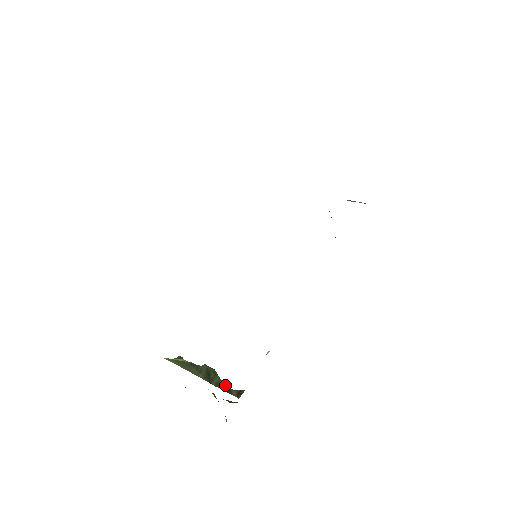
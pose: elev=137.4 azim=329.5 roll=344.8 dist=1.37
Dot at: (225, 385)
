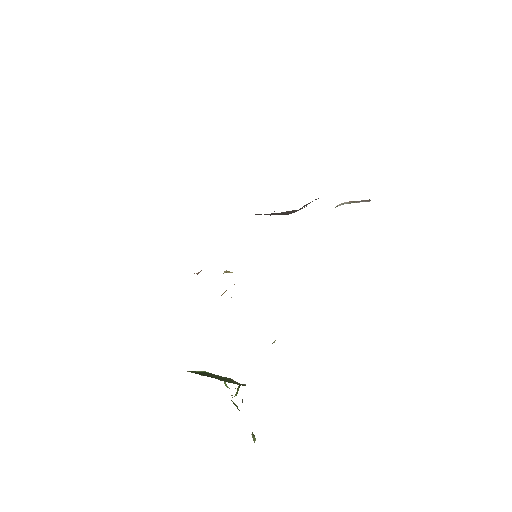
Dot at: occluded
